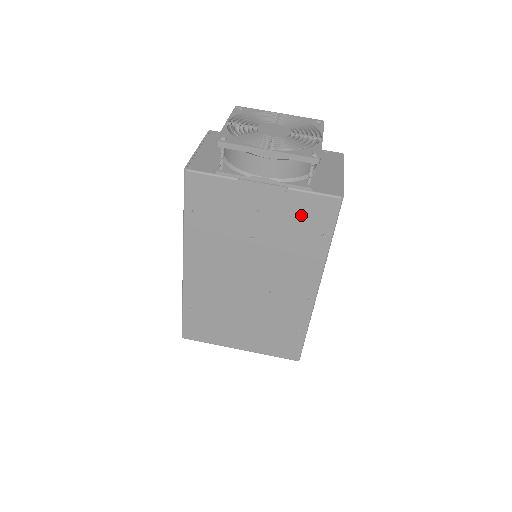
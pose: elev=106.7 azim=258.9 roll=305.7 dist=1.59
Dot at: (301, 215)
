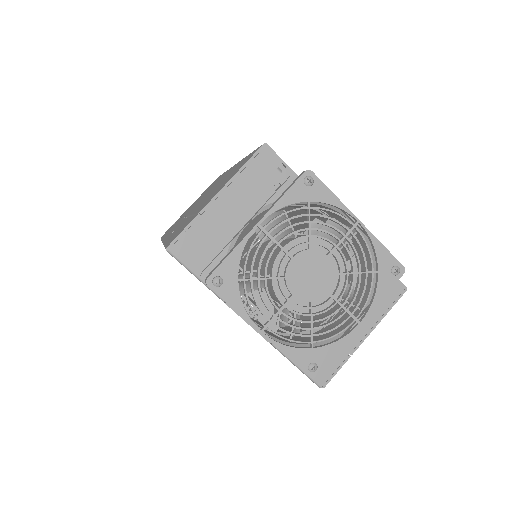
Dot at: occluded
